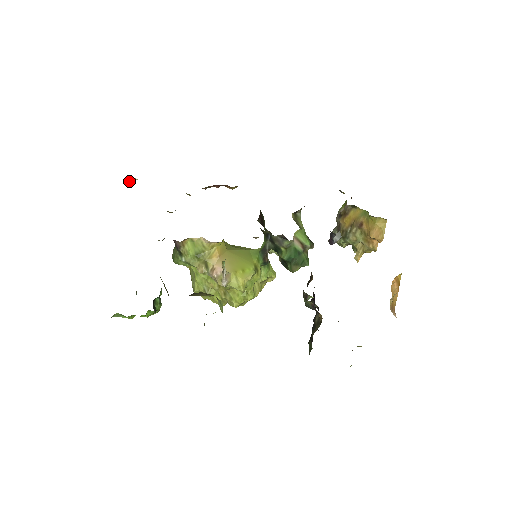
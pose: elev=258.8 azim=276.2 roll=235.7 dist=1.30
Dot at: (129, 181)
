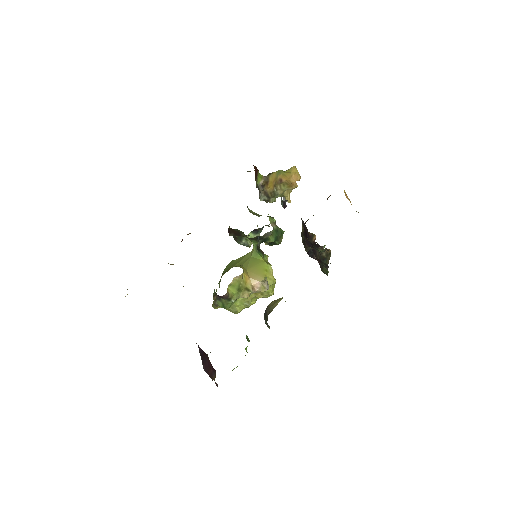
Dot at: (125, 296)
